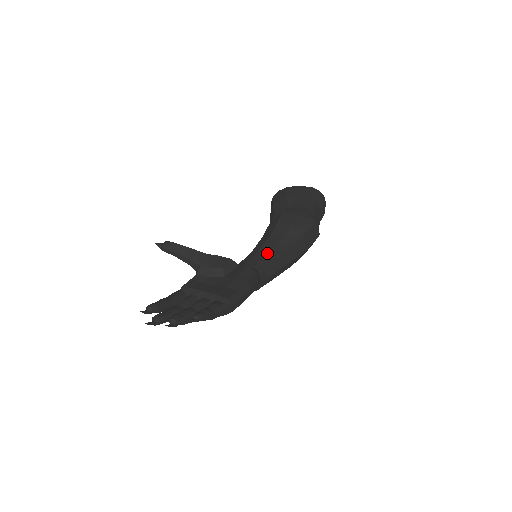
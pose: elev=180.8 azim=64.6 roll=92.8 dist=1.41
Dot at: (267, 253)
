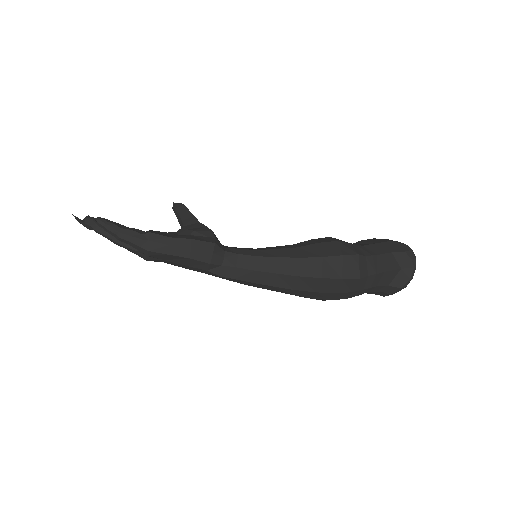
Dot at: (260, 249)
